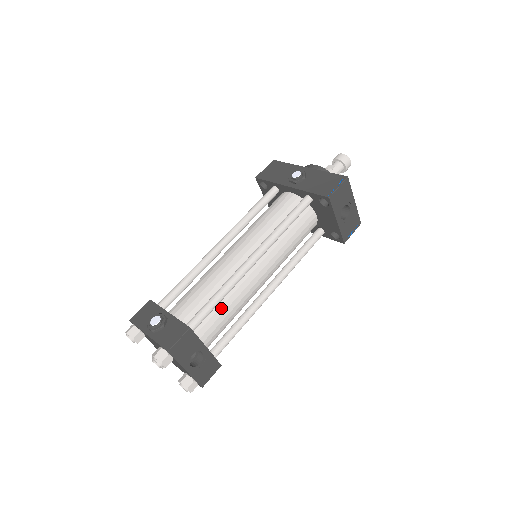
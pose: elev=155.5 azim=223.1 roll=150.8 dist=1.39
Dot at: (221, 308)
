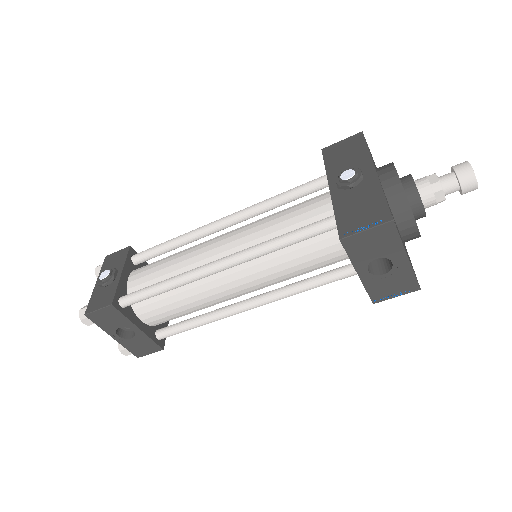
Dot at: (170, 298)
